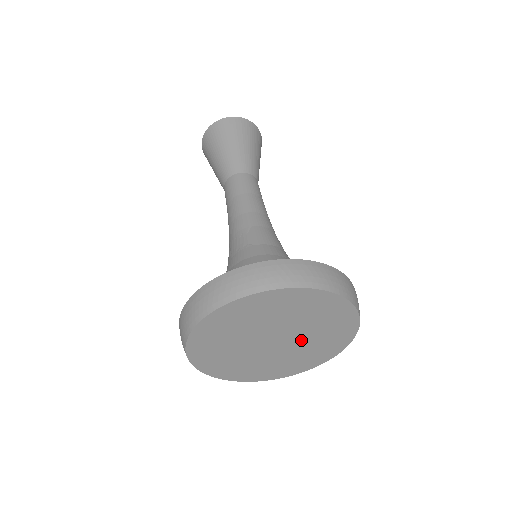
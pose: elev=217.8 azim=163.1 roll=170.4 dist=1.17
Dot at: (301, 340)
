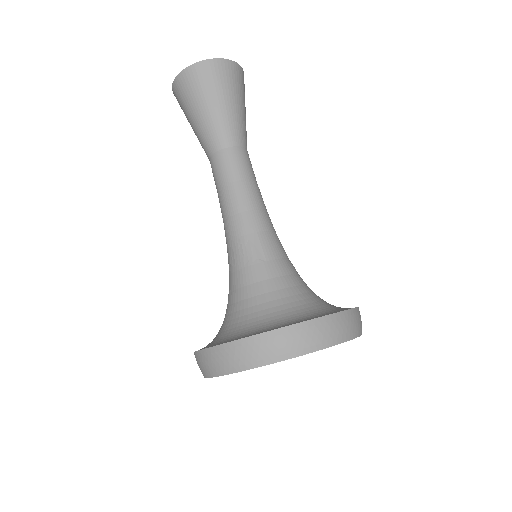
Dot at: occluded
